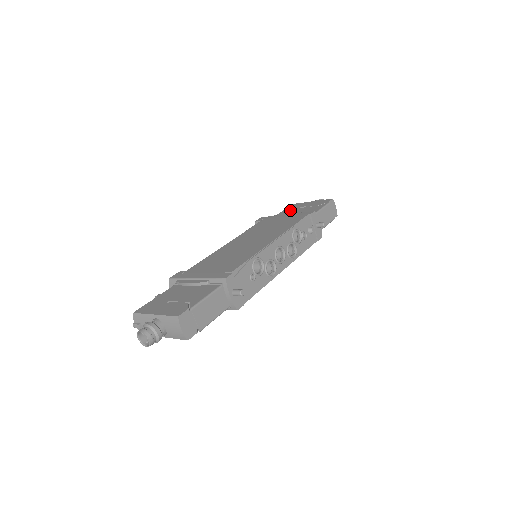
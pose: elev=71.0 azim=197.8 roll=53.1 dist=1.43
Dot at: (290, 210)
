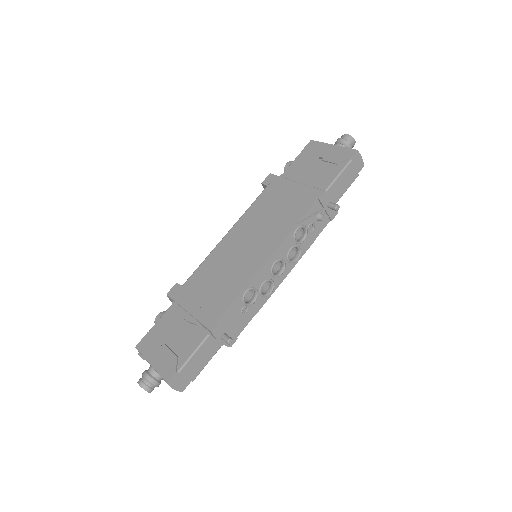
Dot at: (305, 161)
